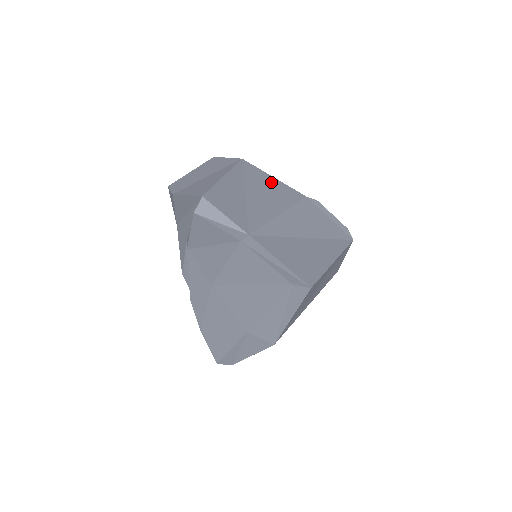
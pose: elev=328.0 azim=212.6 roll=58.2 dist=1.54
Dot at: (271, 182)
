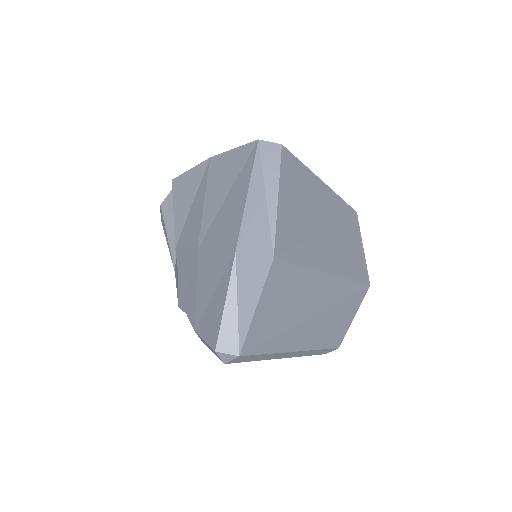
Dot at: occluded
